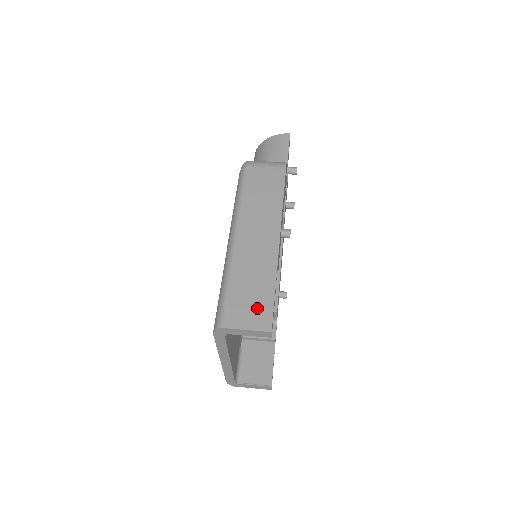
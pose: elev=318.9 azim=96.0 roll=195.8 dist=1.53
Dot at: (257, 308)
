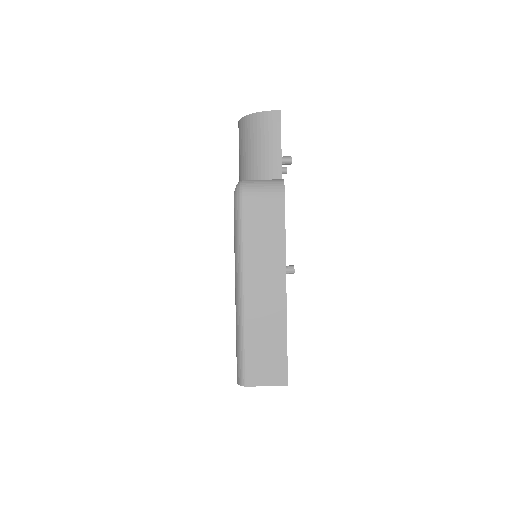
Dot at: (273, 365)
